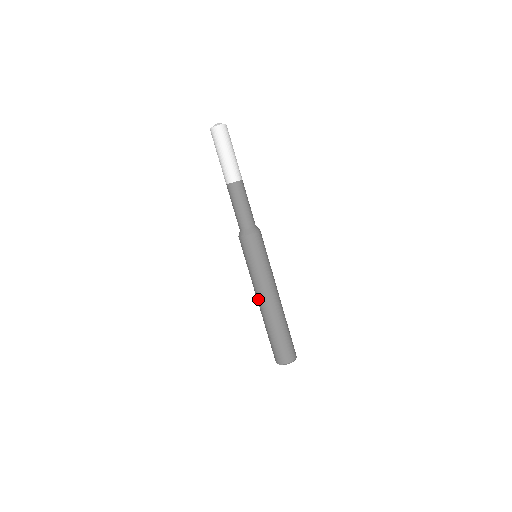
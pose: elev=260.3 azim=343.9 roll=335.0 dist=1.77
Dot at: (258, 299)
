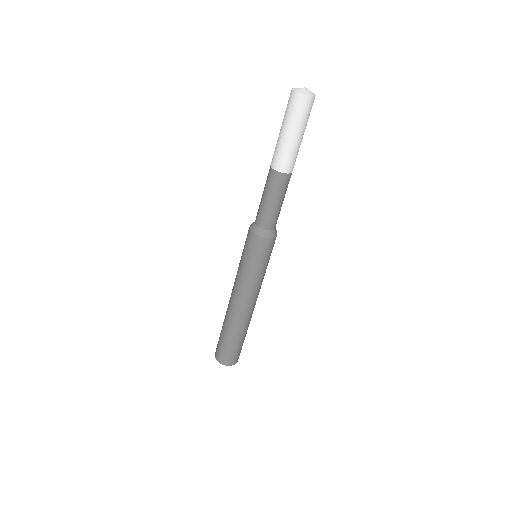
Dot at: occluded
